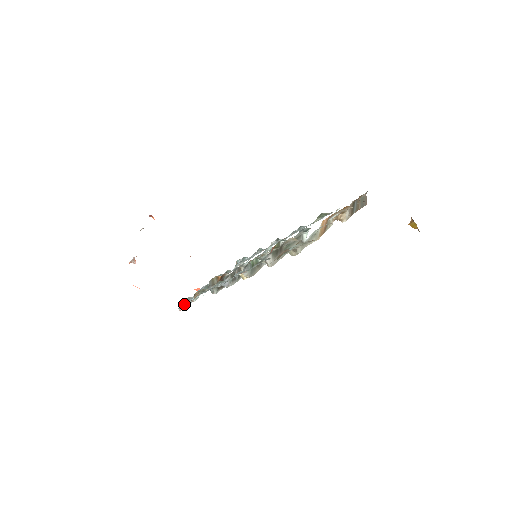
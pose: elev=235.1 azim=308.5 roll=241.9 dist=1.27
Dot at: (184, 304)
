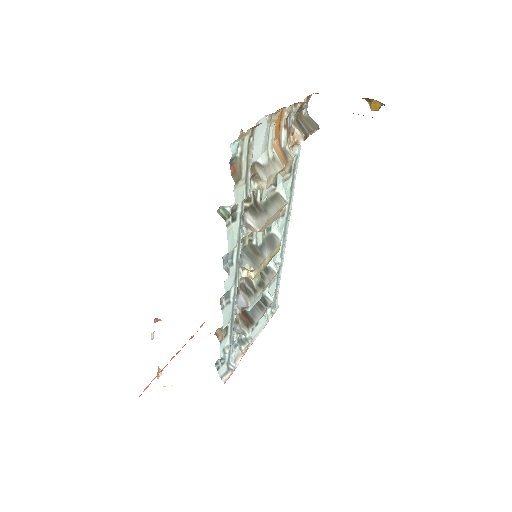
Dot at: (225, 371)
